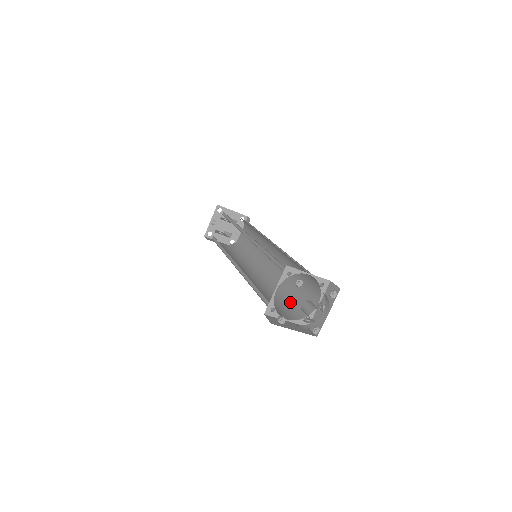
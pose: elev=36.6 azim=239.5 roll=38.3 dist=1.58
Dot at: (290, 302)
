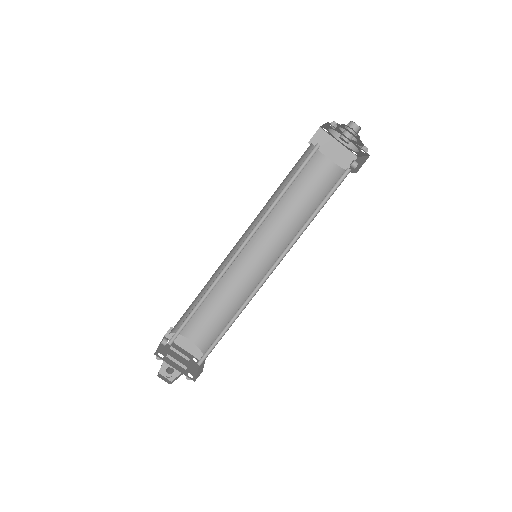
Dot at: occluded
